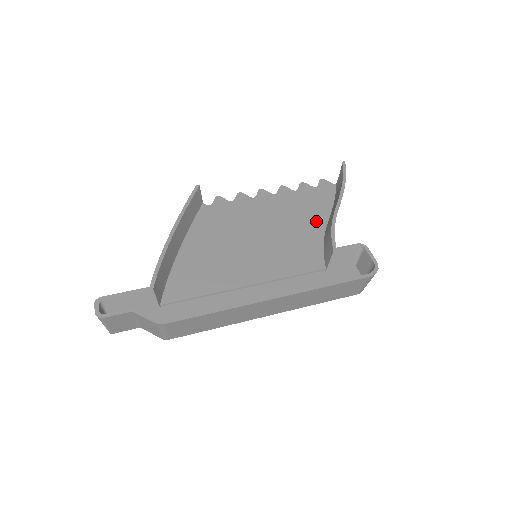
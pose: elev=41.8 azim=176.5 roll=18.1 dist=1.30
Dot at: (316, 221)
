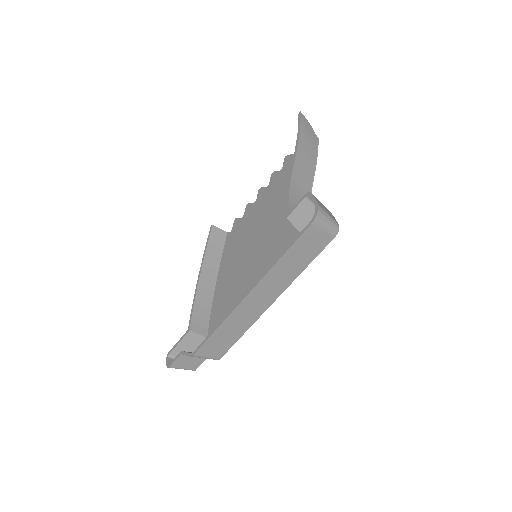
Dot at: occluded
